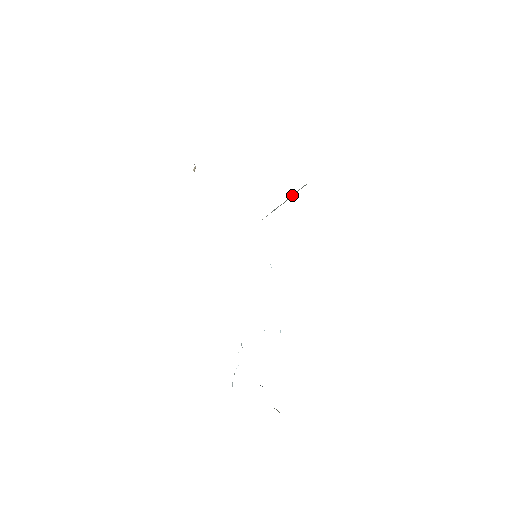
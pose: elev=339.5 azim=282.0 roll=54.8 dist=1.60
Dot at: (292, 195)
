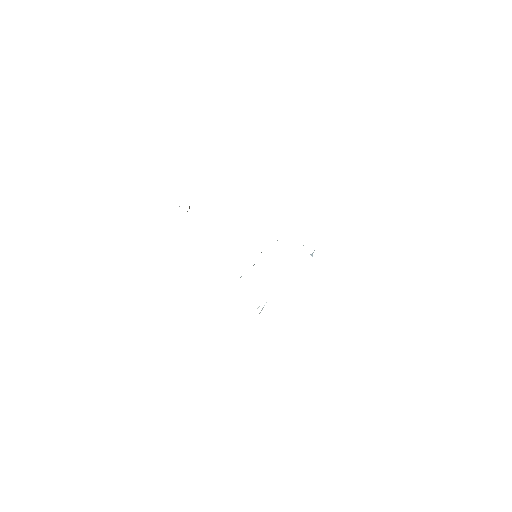
Dot at: occluded
